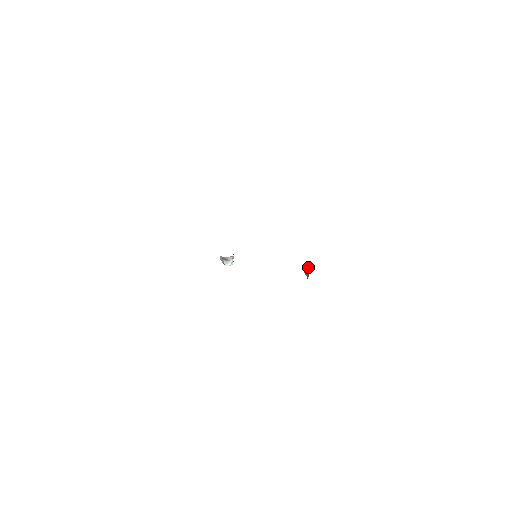
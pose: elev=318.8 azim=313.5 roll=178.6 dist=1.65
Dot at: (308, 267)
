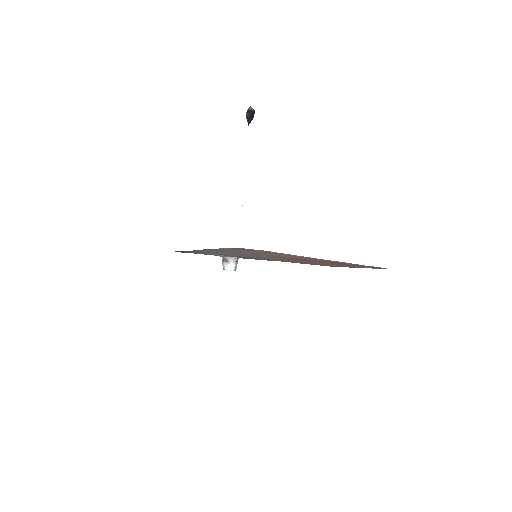
Dot at: (252, 115)
